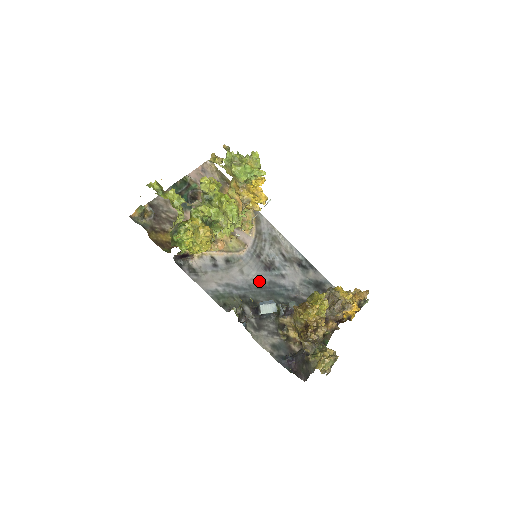
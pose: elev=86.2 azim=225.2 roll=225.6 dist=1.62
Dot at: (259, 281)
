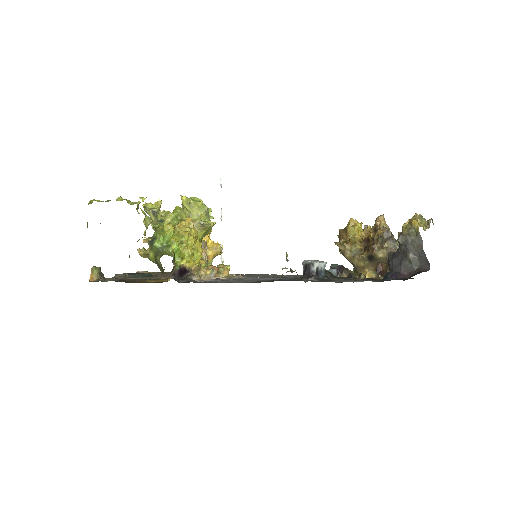
Dot at: occluded
